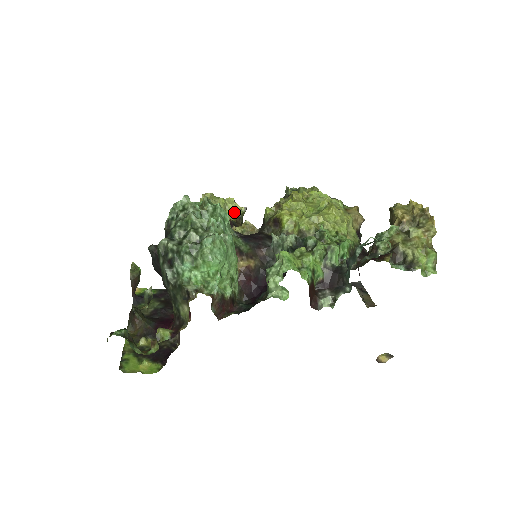
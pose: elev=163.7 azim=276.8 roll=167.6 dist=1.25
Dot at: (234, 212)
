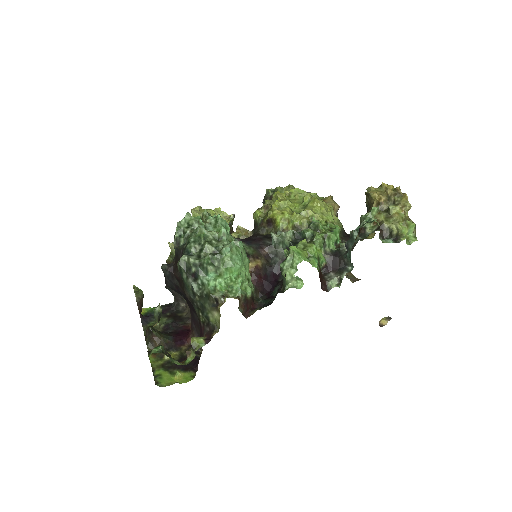
Dot at: occluded
